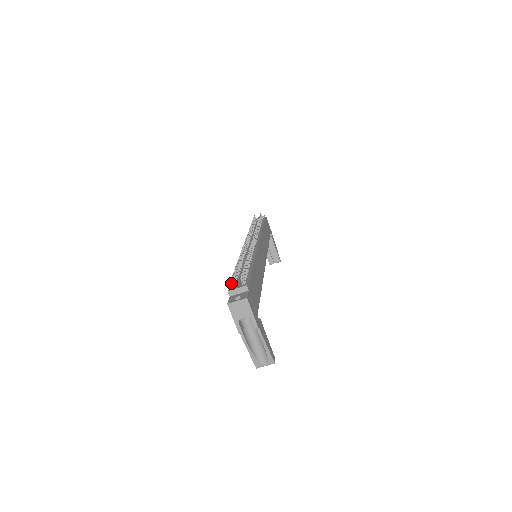
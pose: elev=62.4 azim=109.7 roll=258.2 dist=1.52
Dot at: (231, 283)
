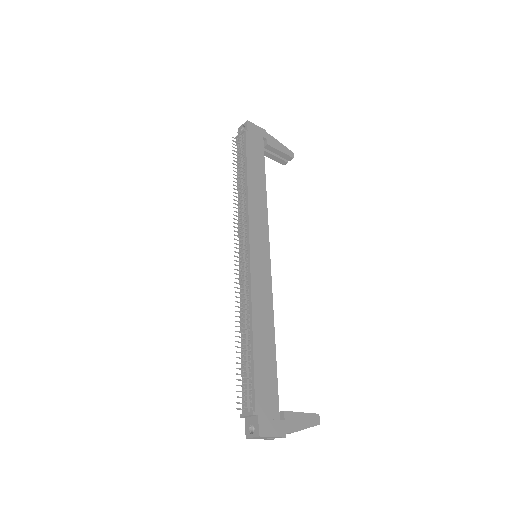
Dot at: (239, 409)
